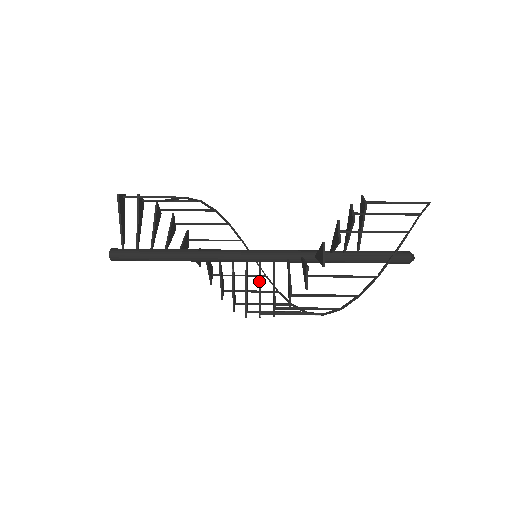
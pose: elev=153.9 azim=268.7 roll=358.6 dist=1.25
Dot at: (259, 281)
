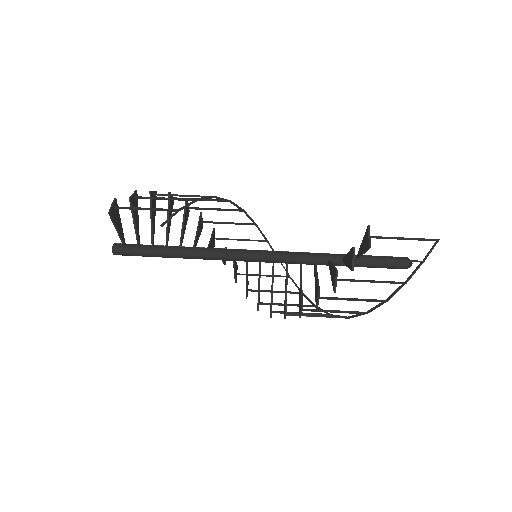
Dot at: (258, 280)
